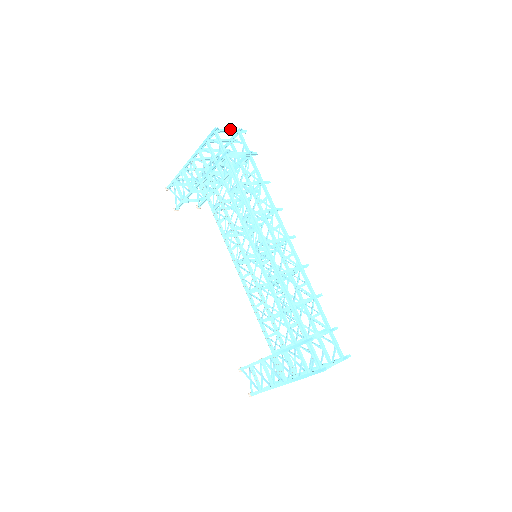
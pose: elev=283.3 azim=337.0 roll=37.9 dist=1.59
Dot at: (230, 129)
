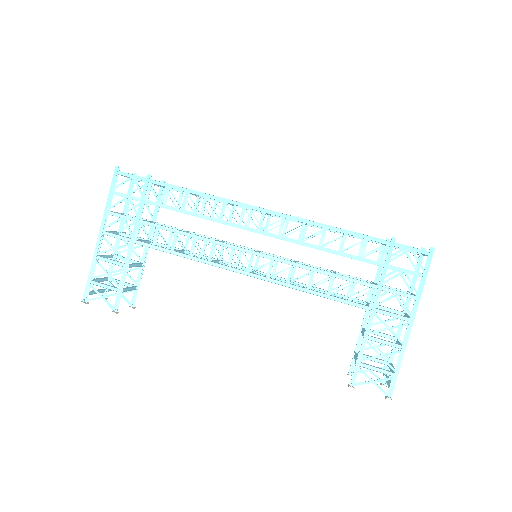
Dot at: occluded
